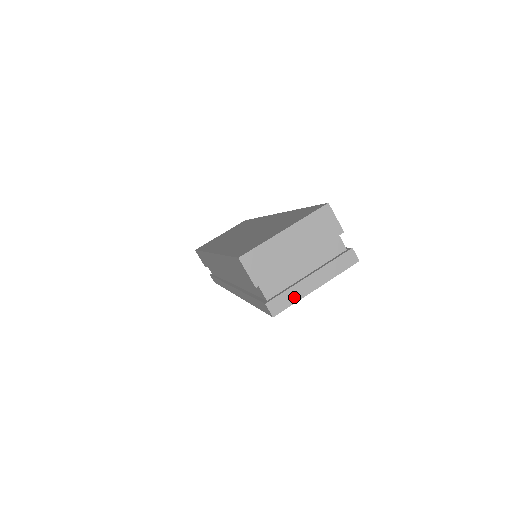
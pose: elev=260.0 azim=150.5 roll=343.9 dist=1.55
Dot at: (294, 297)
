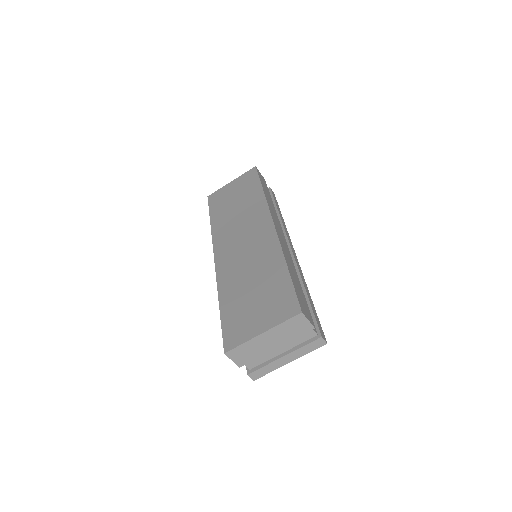
Dot at: (271, 369)
